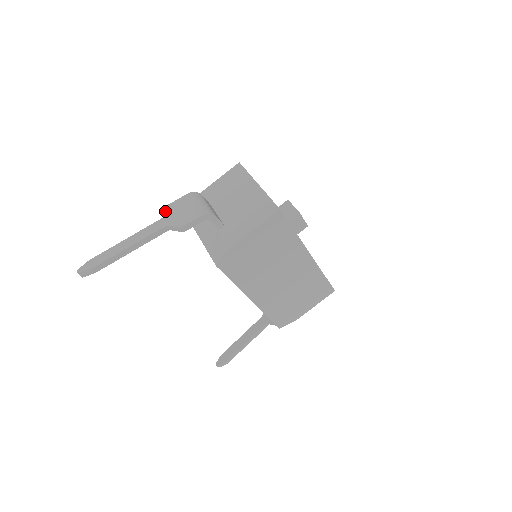
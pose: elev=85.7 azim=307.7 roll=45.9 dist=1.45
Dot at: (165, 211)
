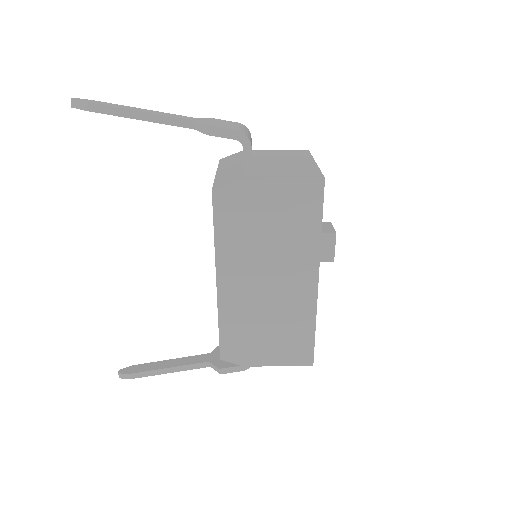
Dot at: (205, 118)
